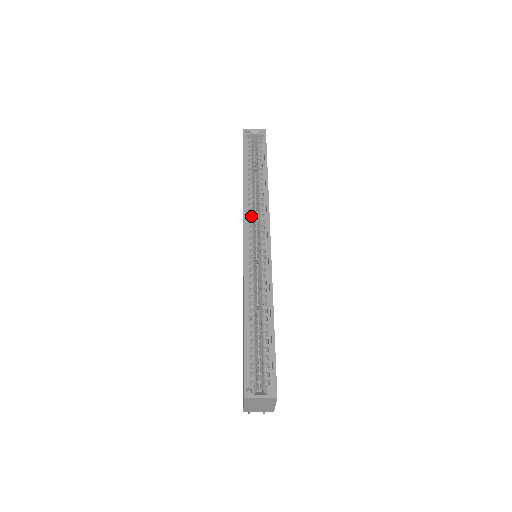
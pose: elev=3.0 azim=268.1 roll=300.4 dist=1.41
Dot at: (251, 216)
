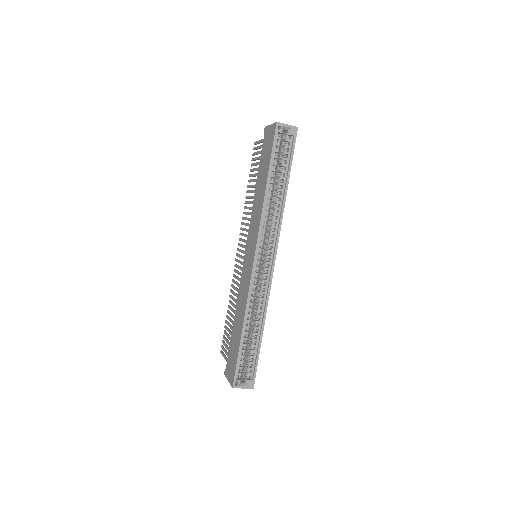
Dot at: (263, 234)
